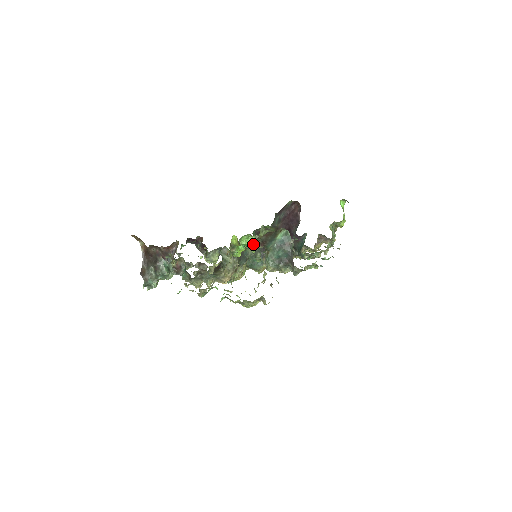
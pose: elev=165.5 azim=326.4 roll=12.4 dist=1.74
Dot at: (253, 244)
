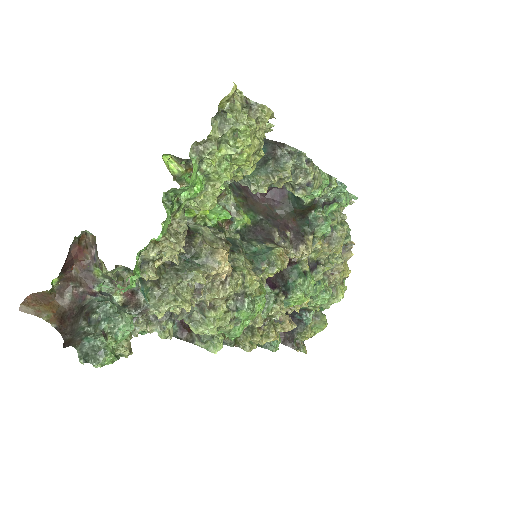
Dot at: occluded
